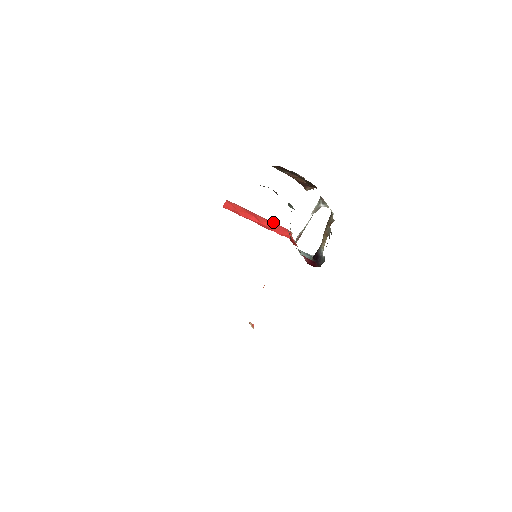
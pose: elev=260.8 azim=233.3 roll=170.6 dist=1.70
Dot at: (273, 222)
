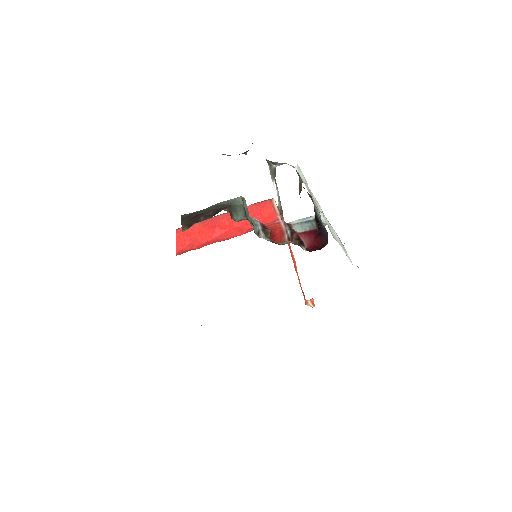
Dot at: occluded
